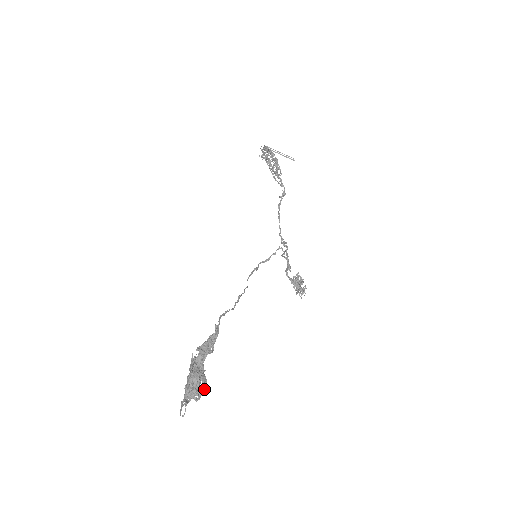
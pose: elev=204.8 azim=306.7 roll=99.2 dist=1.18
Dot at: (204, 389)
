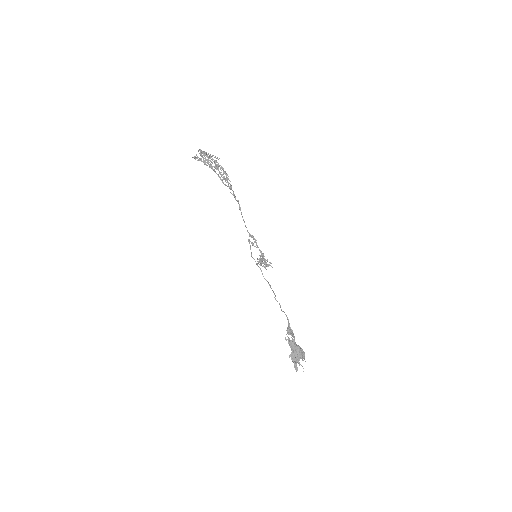
Dot at: (304, 354)
